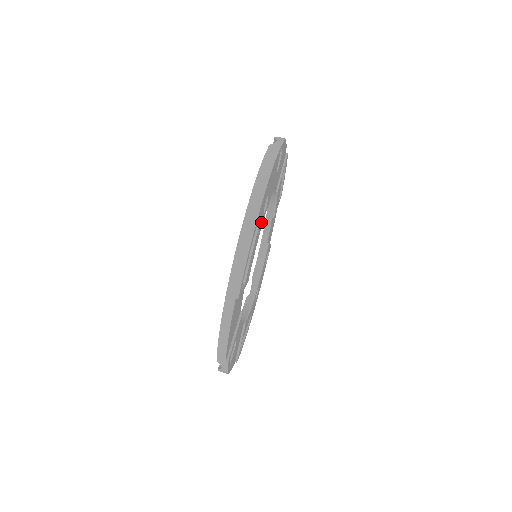
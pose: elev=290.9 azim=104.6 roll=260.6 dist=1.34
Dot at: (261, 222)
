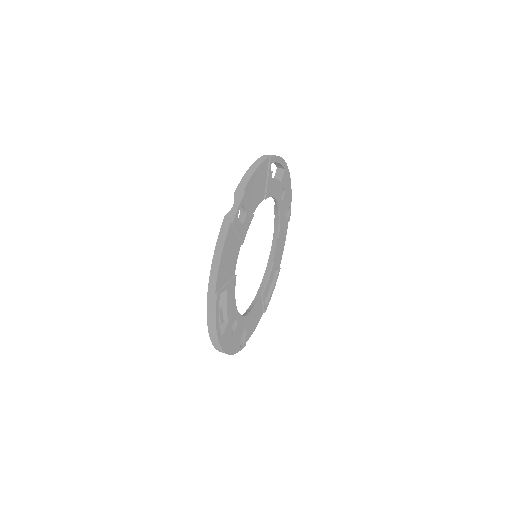
Dot at: (279, 192)
